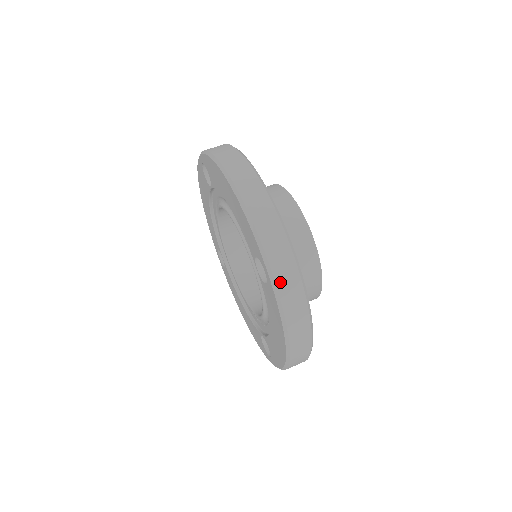
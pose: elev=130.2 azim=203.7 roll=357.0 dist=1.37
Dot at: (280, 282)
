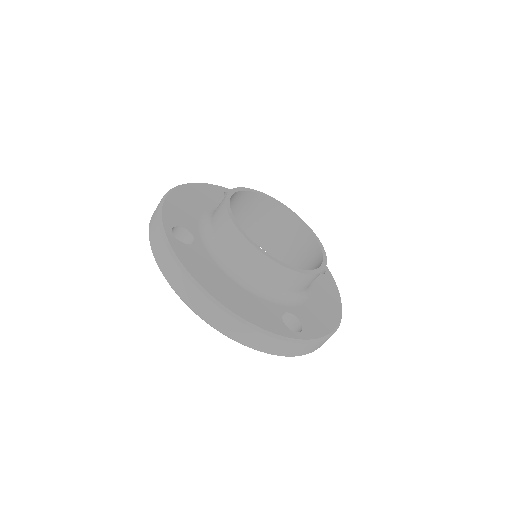
Dot at: (297, 354)
